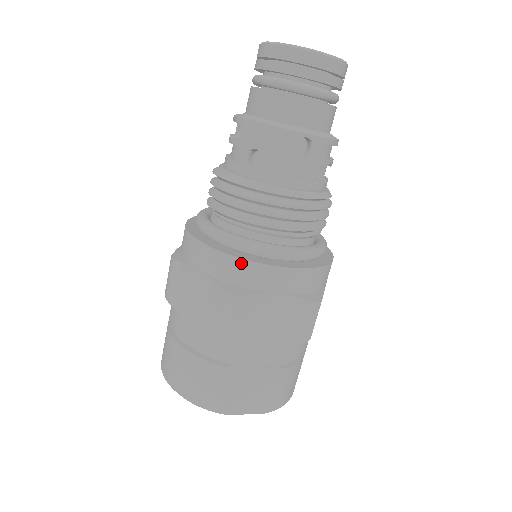
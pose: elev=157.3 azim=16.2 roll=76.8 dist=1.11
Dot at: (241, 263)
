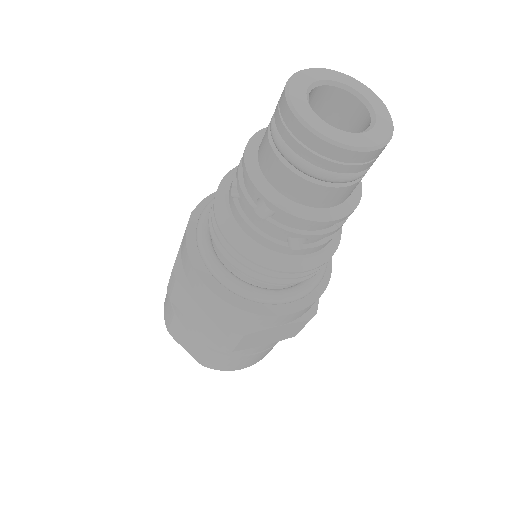
Dot at: (188, 259)
